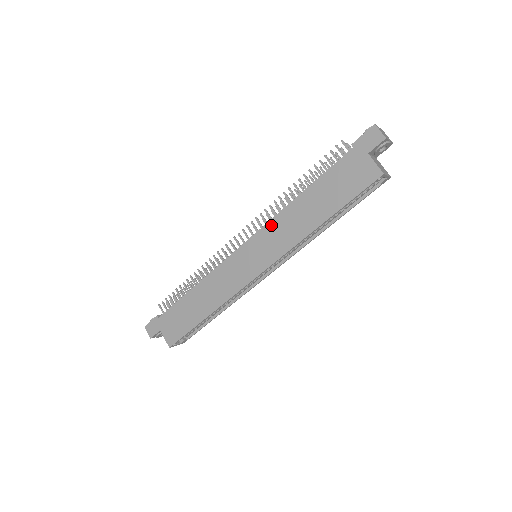
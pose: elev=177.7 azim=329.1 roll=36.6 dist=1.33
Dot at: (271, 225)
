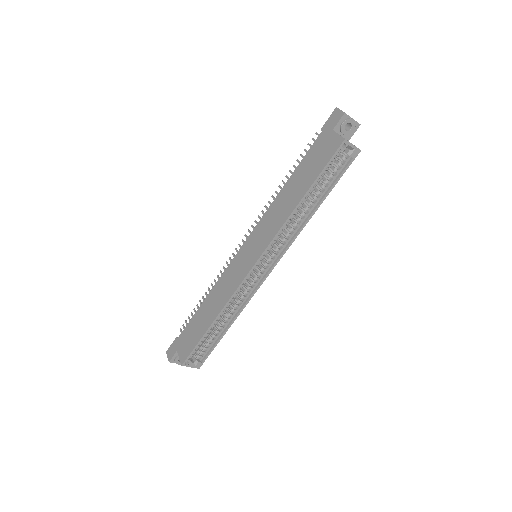
Dot at: (264, 219)
